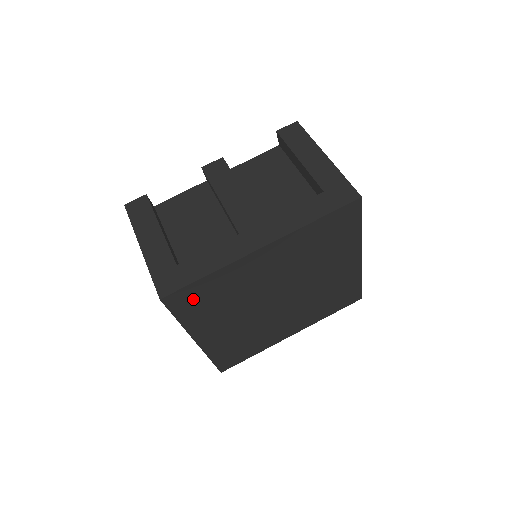
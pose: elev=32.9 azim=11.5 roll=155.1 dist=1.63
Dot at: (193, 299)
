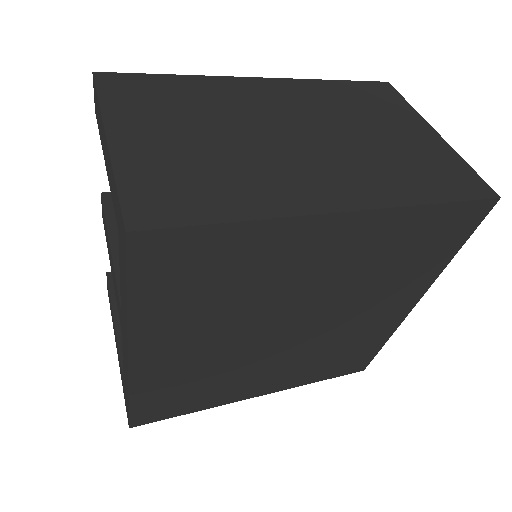
Dot at: (164, 406)
